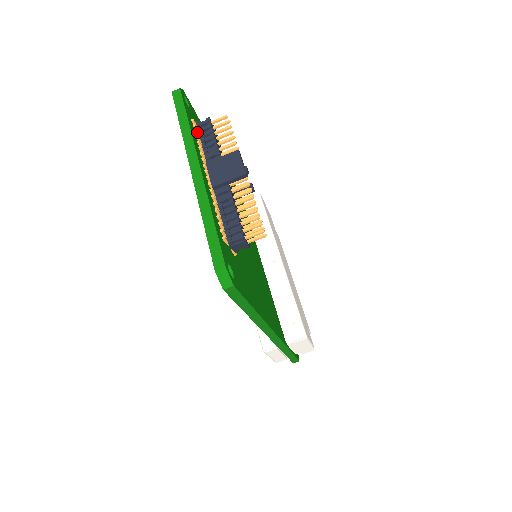
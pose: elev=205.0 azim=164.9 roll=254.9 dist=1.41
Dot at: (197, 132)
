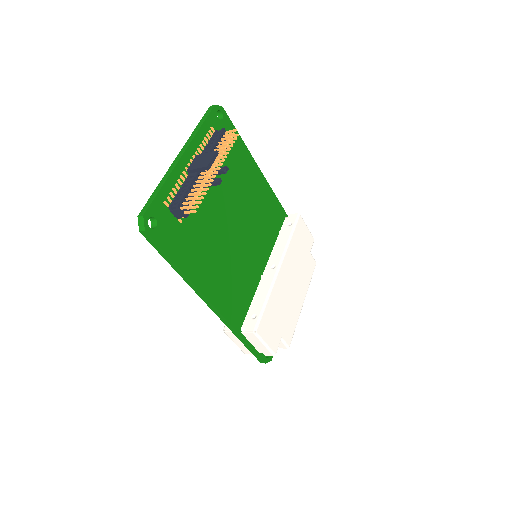
Dot at: (208, 135)
